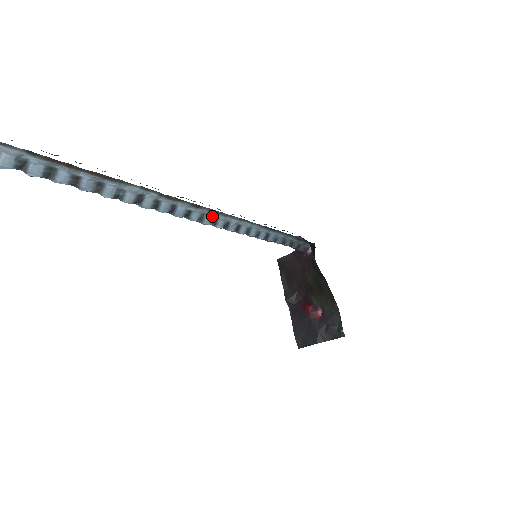
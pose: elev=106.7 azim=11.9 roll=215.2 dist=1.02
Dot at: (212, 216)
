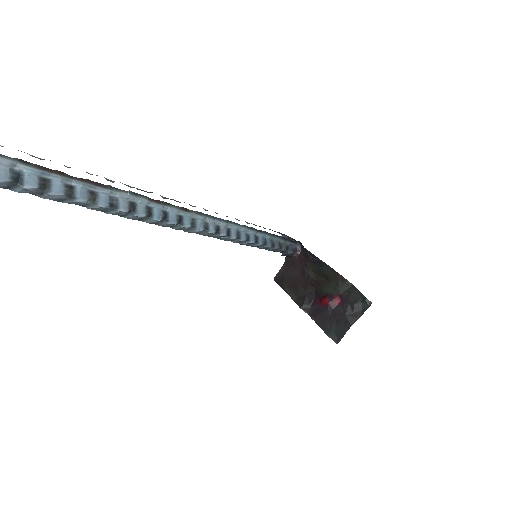
Dot at: (202, 221)
